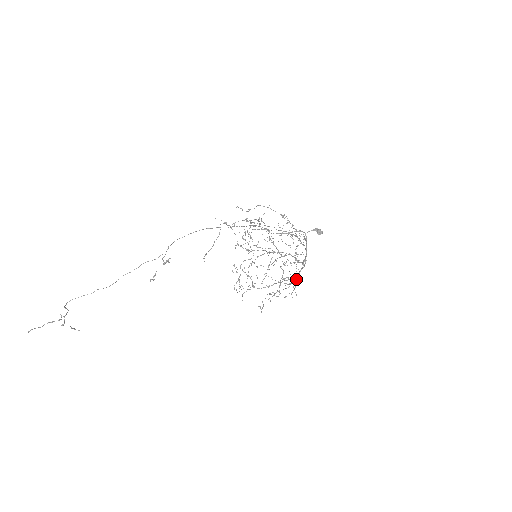
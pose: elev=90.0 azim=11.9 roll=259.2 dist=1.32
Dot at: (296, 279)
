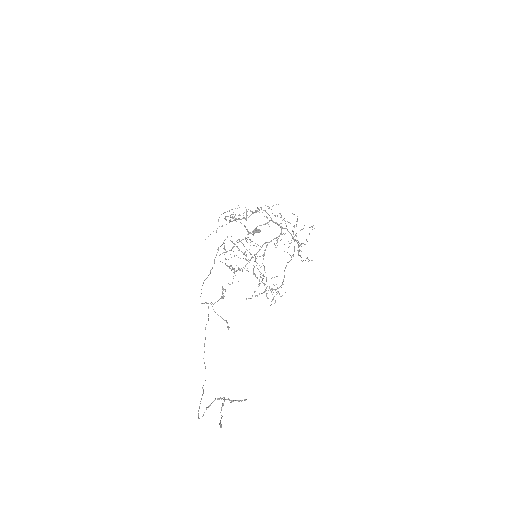
Dot at: occluded
